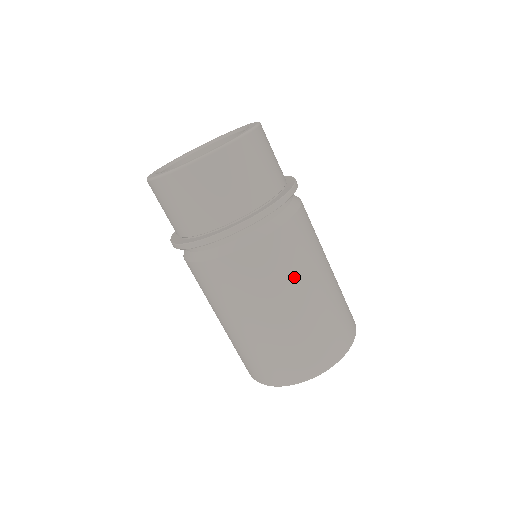
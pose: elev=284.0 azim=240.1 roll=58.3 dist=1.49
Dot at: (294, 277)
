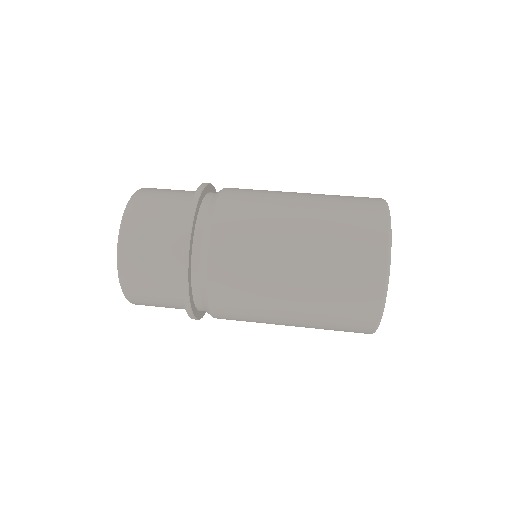
Dot at: (267, 225)
